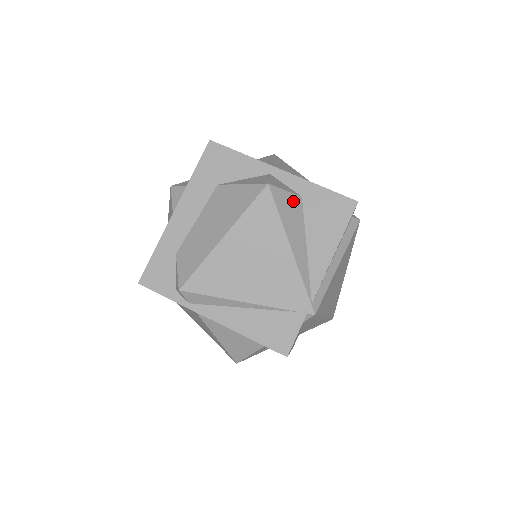
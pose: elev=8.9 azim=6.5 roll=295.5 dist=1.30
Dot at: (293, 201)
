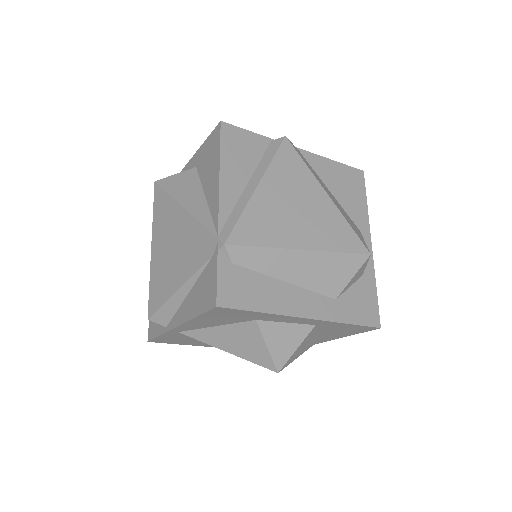
Dot at: (185, 176)
